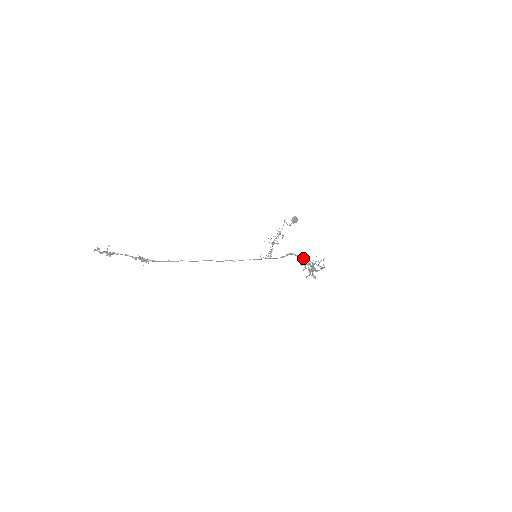
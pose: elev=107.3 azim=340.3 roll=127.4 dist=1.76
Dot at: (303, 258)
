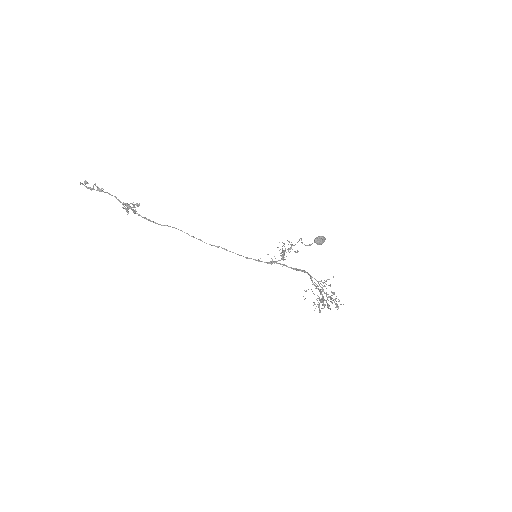
Dot at: (318, 283)
